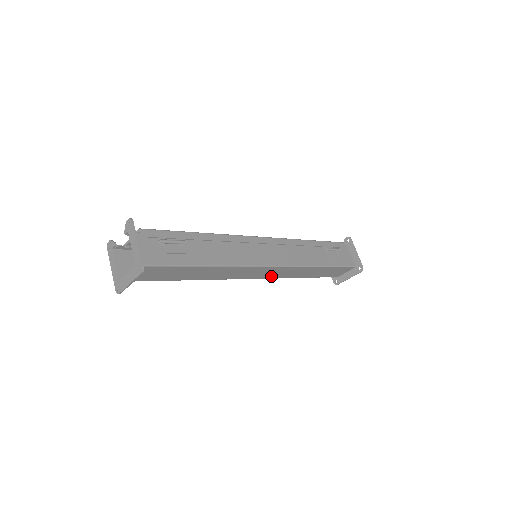
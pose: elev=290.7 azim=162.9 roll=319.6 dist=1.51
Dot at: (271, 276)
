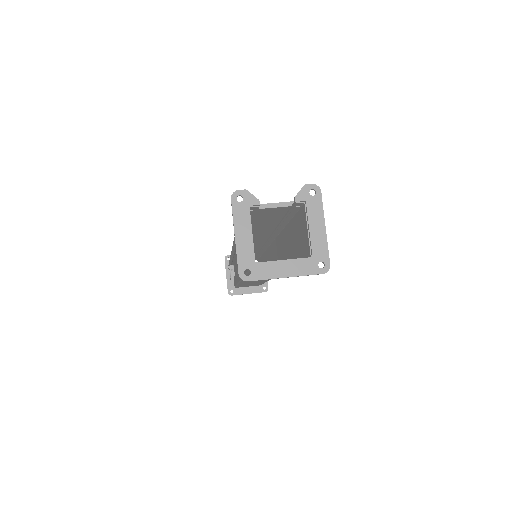
Dot at: occluded
